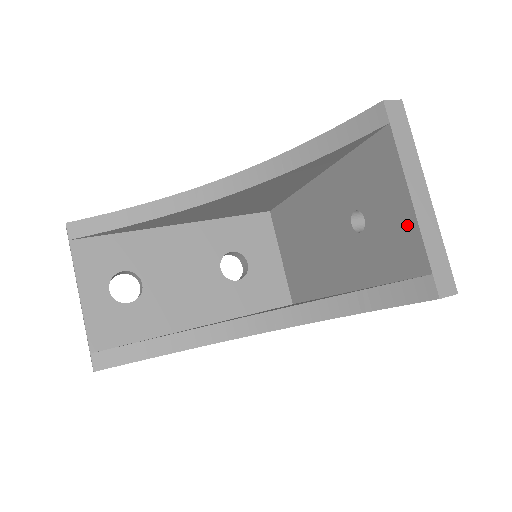
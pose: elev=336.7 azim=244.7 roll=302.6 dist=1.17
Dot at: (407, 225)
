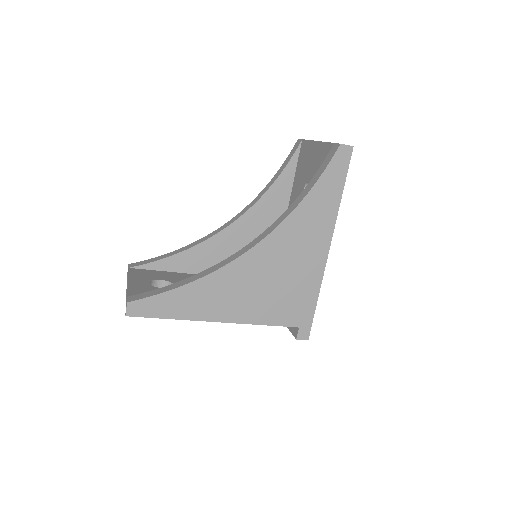
Dot at: (320, 150)
